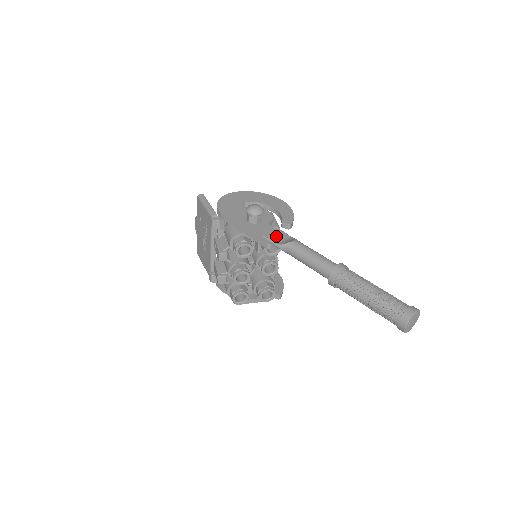
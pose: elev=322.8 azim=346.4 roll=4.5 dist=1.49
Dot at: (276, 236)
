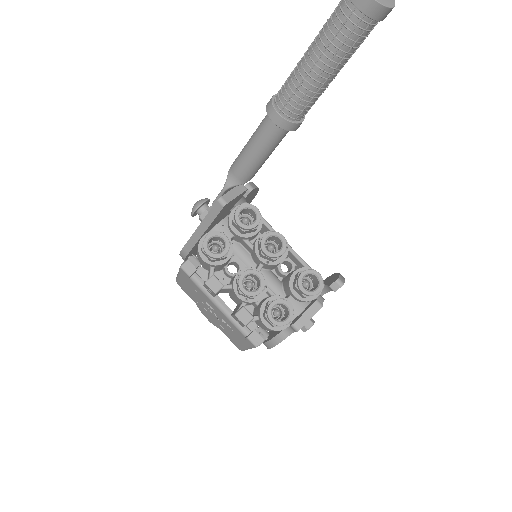
Dot at: occluded
